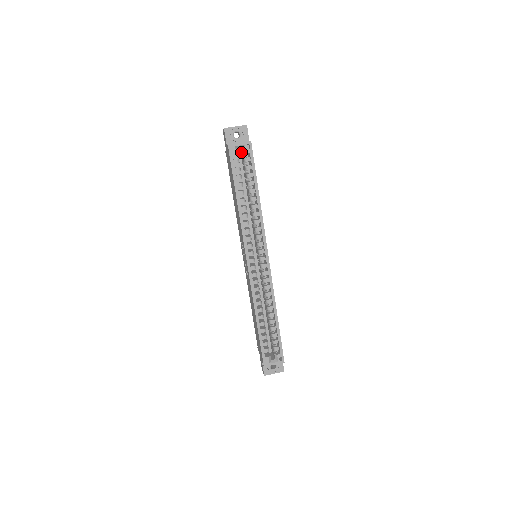
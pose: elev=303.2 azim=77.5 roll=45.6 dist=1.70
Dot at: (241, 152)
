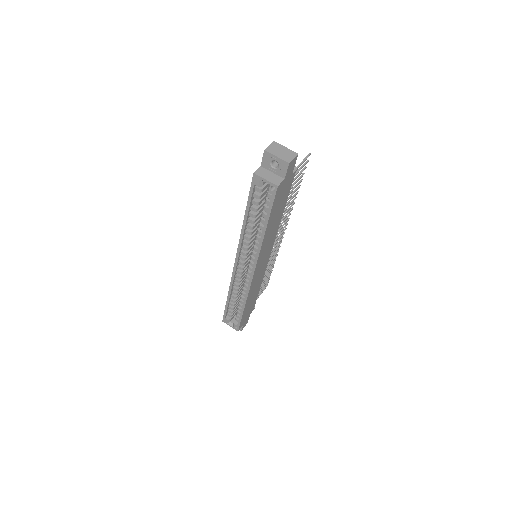
Dot at: occluded
